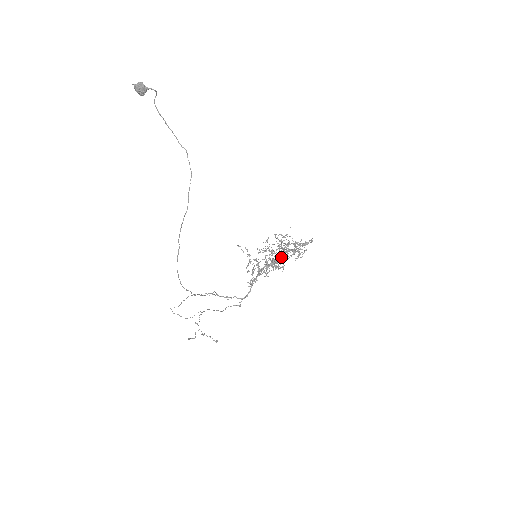
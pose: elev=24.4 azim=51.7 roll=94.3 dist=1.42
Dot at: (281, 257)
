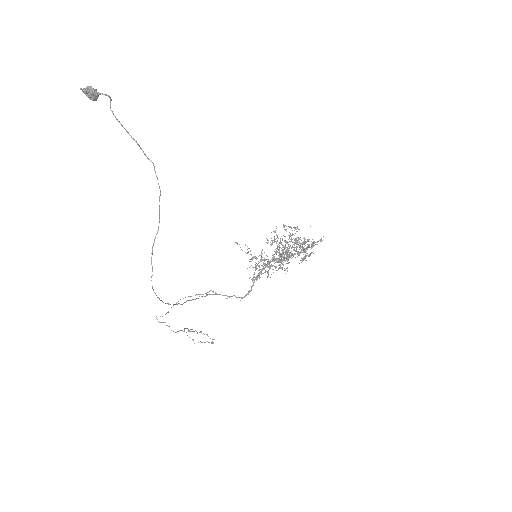
Dot at: (285, 257)
